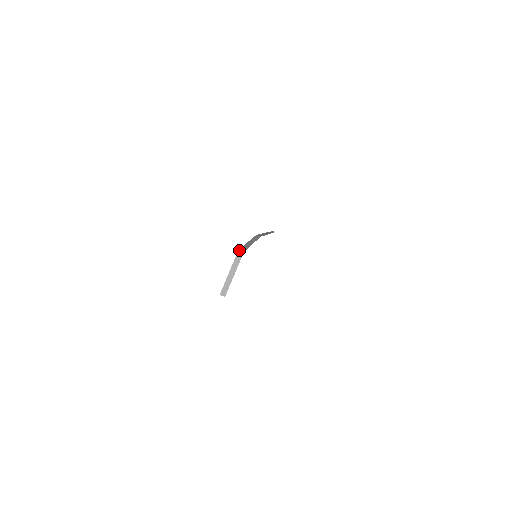
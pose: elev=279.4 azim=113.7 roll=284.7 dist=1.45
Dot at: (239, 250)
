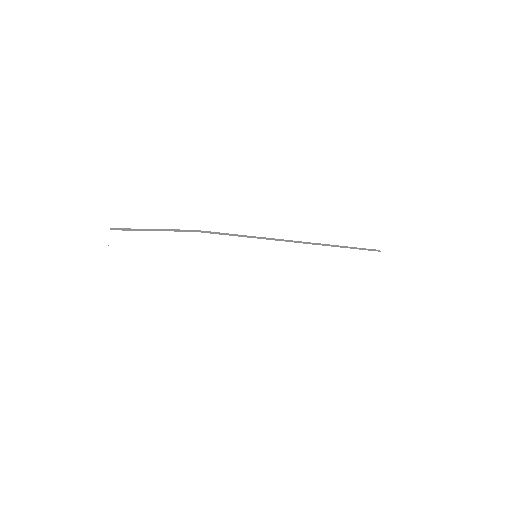
Dot at: (110, 228)
